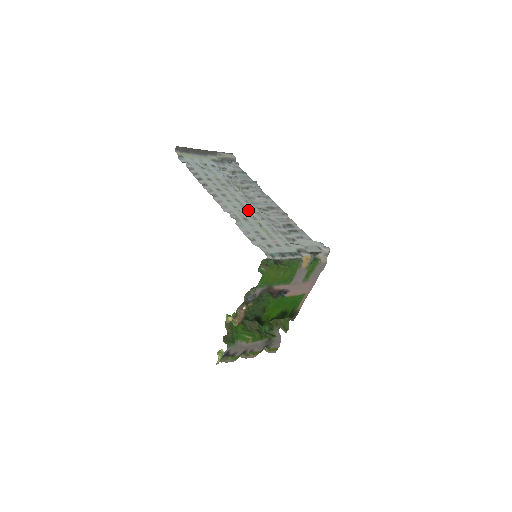
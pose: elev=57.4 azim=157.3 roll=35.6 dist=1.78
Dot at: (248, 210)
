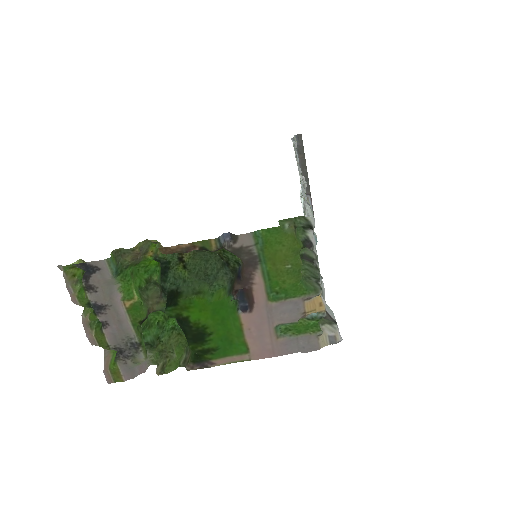
Dot at: occluded
